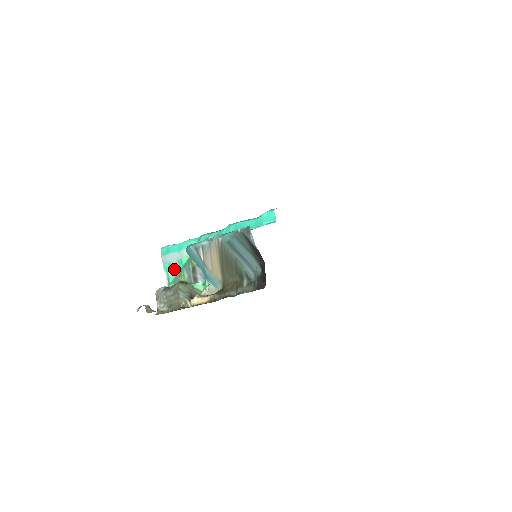
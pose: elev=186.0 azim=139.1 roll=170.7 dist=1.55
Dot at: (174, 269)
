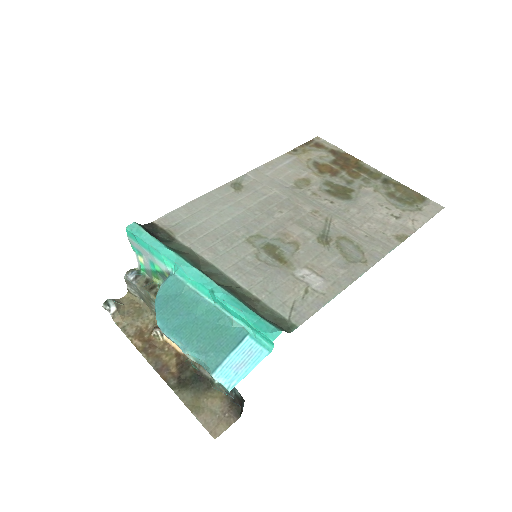
Dot at: (145, 262)
